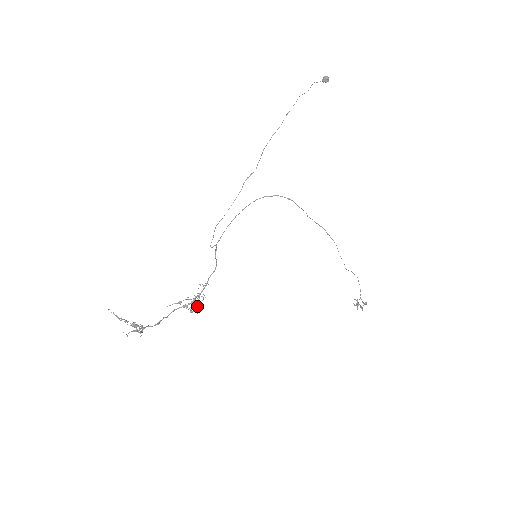
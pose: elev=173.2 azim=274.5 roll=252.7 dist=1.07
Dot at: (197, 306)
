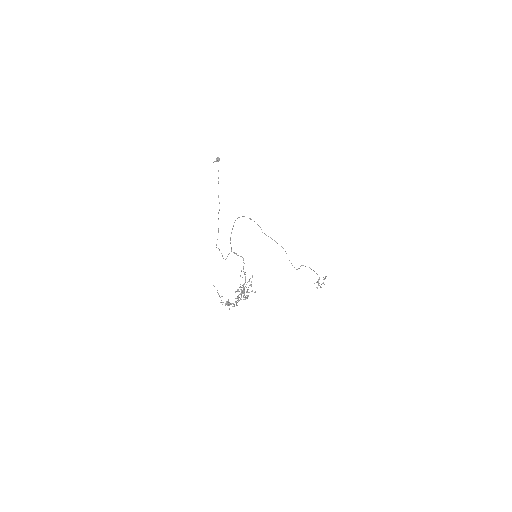
Dot at: occluded
